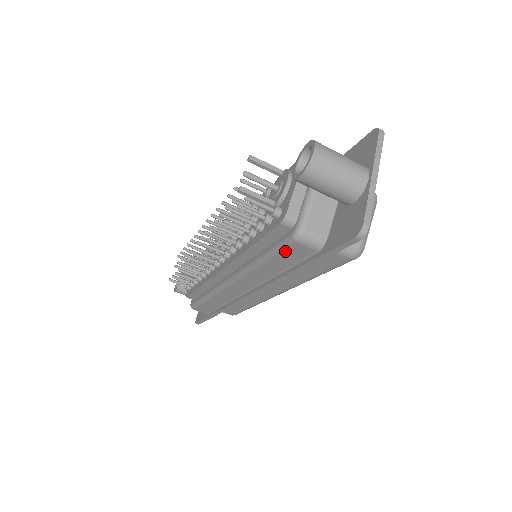
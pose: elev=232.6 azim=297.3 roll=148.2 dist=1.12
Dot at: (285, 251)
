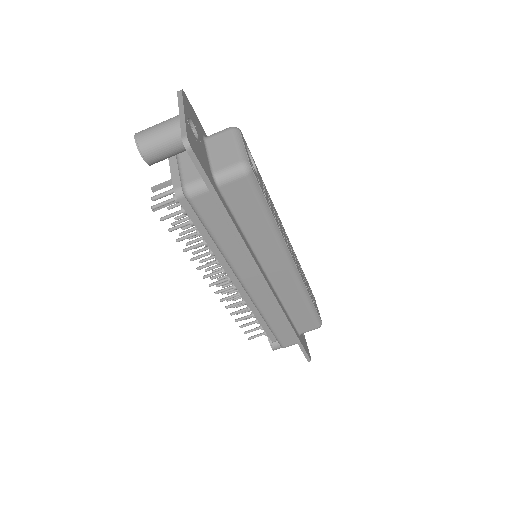
Dot at: (202, 214)
